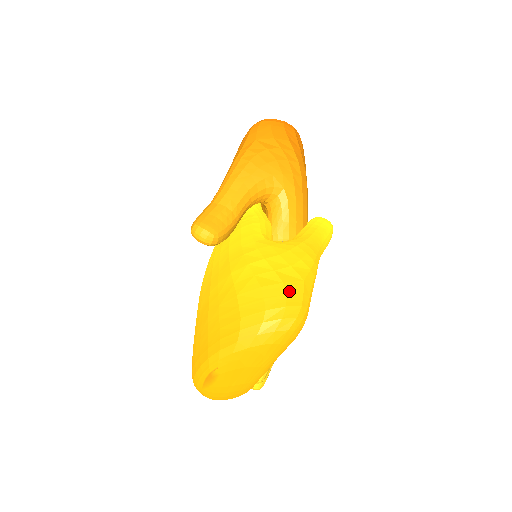
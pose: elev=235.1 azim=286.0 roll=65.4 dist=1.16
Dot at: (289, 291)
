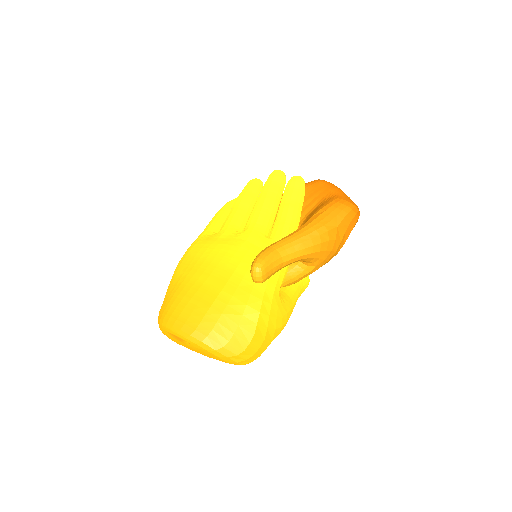
Dot at: (262, 346)
